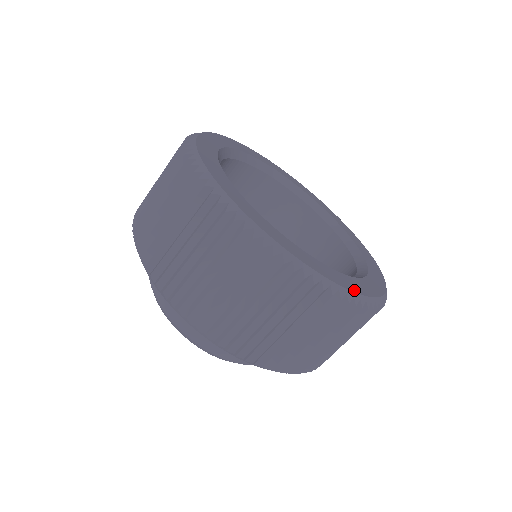
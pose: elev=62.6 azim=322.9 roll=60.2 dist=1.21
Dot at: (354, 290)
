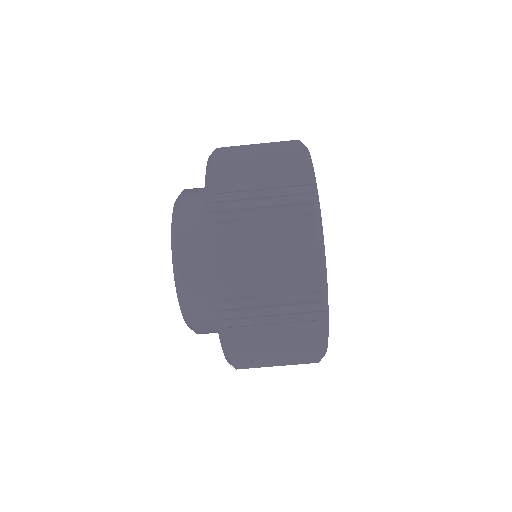
Dot at: occluded
